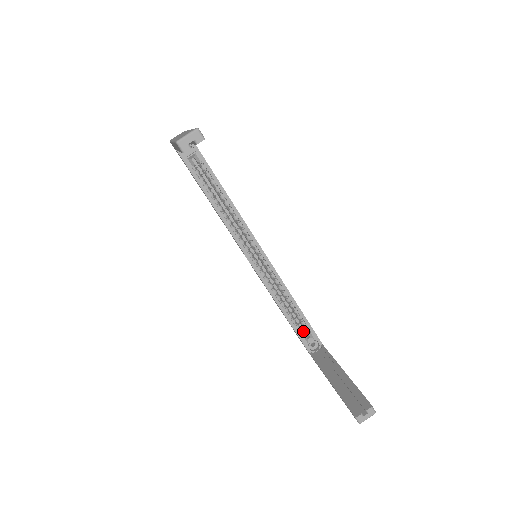
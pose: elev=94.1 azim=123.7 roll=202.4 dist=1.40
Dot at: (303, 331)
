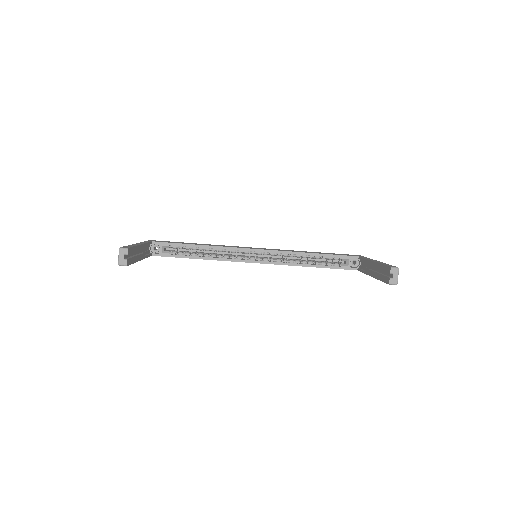
Dot at: (340, 262)
